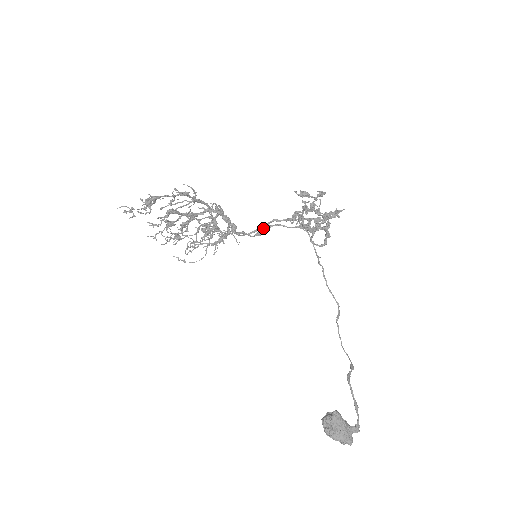
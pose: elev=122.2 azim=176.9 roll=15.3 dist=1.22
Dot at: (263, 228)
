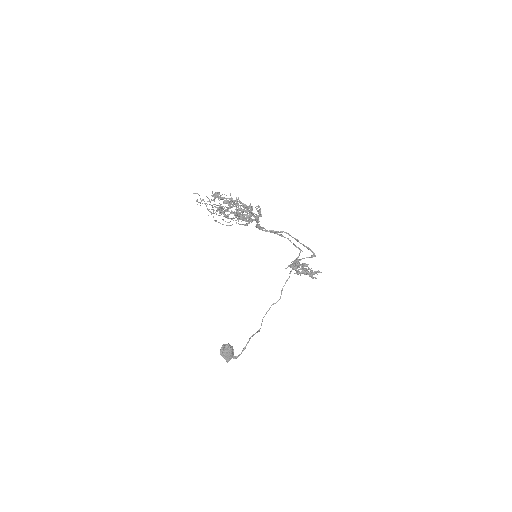
Dot at: (278, 231)
